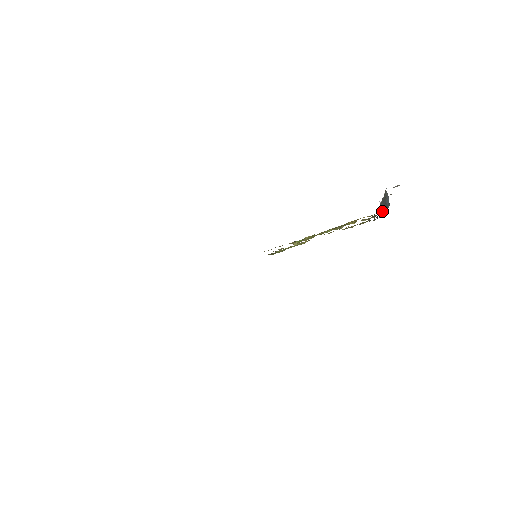
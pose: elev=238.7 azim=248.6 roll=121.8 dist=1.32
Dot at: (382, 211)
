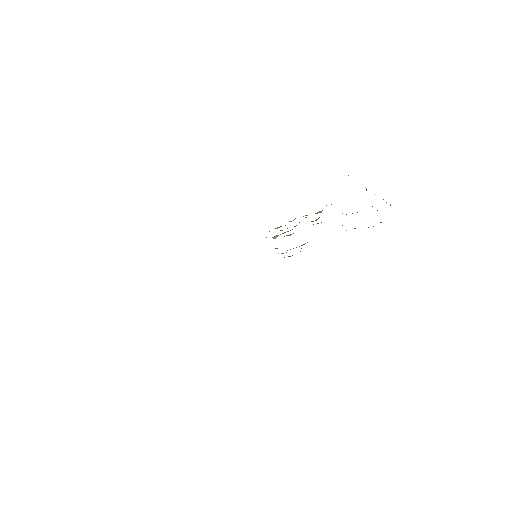
Dot at: occluded
